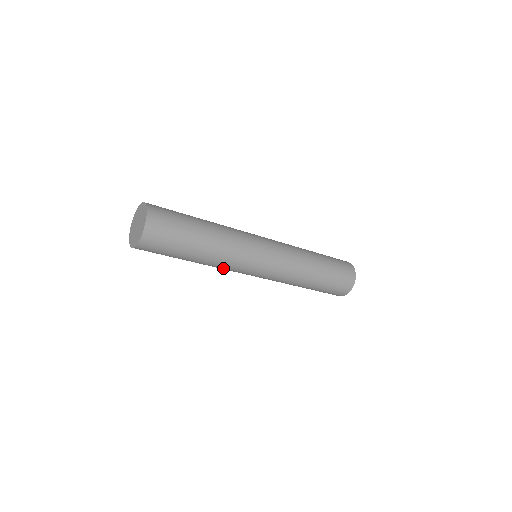
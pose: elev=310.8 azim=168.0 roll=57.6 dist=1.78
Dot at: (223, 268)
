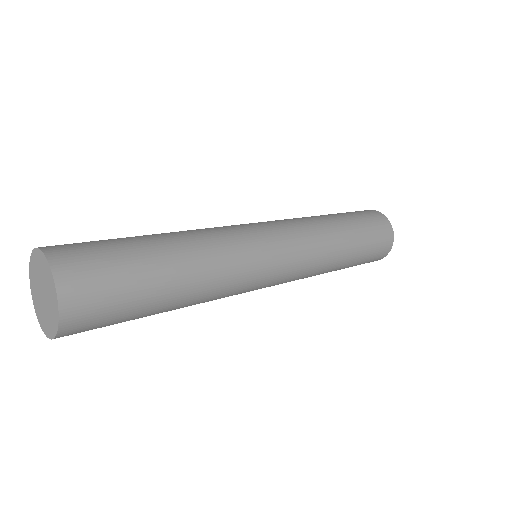
Dot at: occluded
